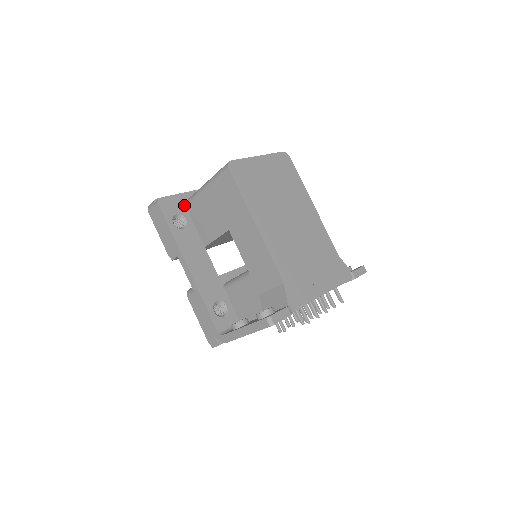
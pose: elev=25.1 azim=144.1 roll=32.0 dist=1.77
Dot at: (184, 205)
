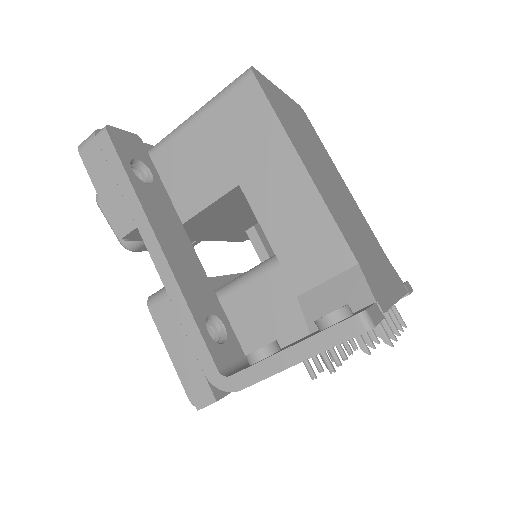
Dot at: (146, 152)
